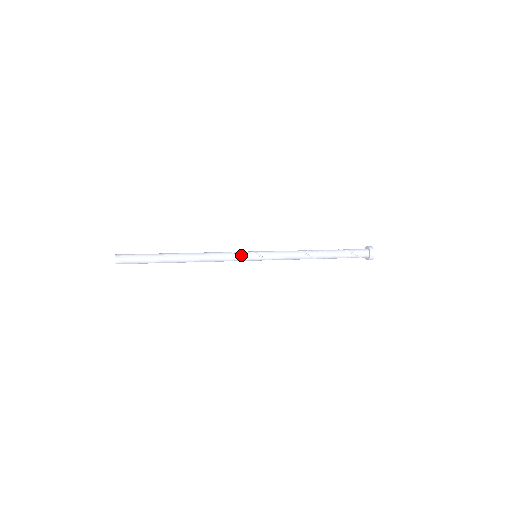
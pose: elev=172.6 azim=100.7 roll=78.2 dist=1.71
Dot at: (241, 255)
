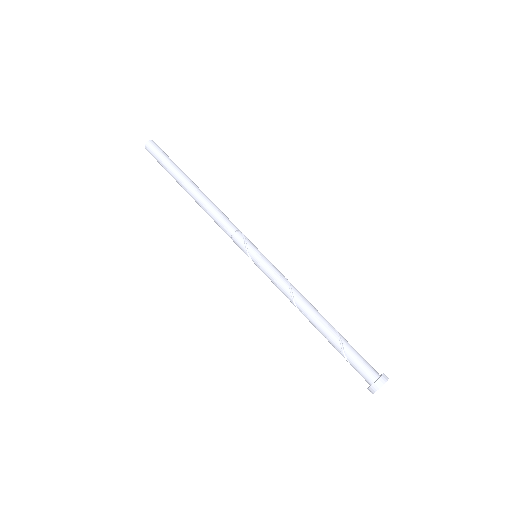
Dot at: (237, 245)
